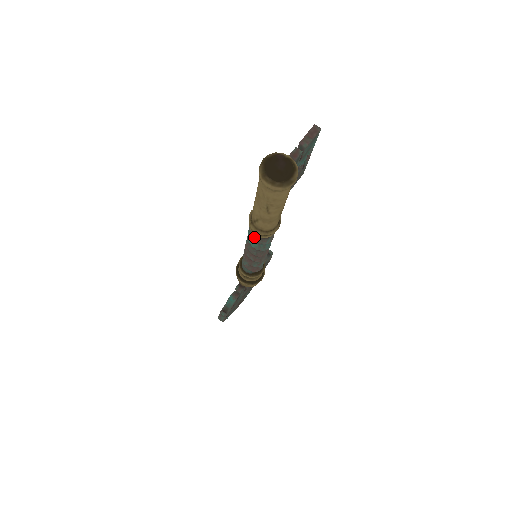
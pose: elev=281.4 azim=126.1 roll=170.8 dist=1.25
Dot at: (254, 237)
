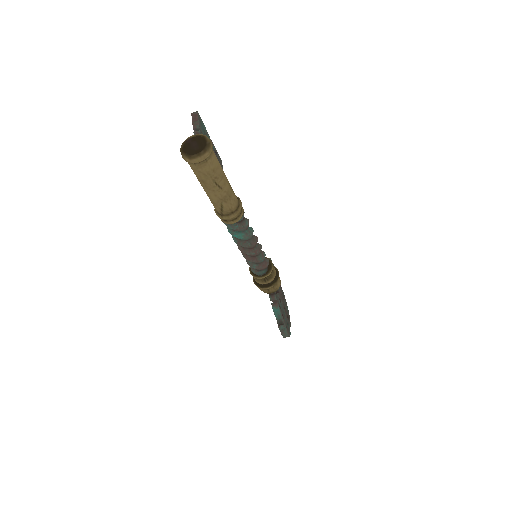
Dot at: (235, 227)
